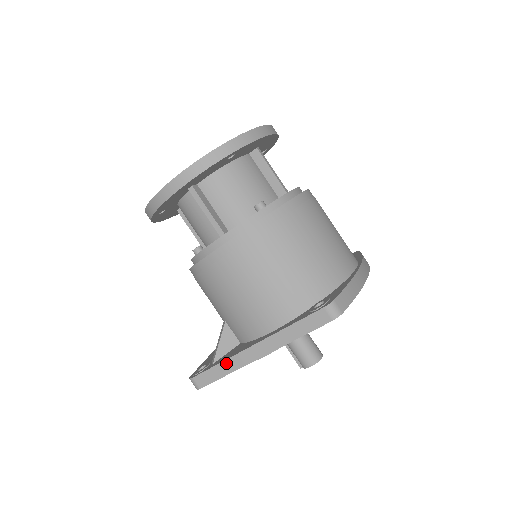
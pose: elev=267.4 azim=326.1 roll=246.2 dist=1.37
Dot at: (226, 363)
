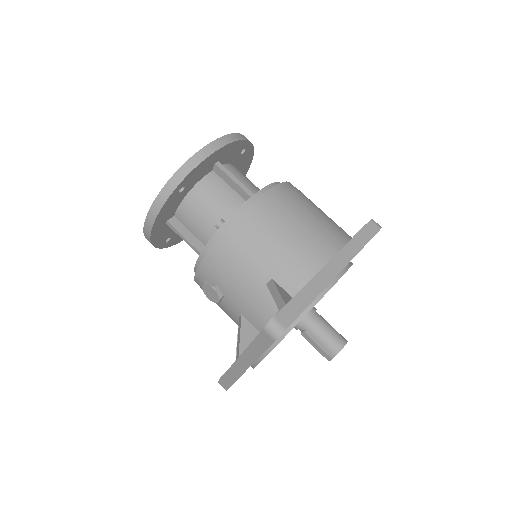
Dot at: (307, 288)
